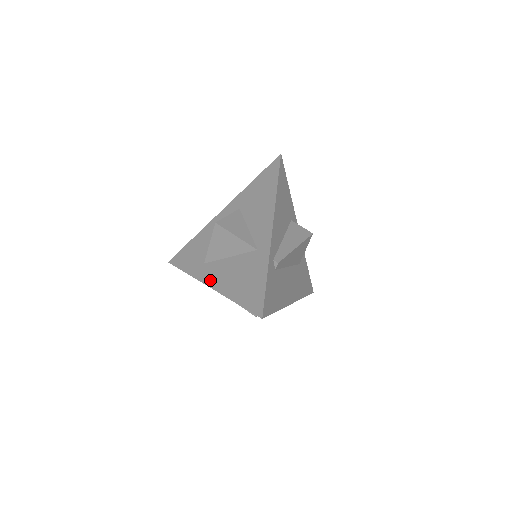
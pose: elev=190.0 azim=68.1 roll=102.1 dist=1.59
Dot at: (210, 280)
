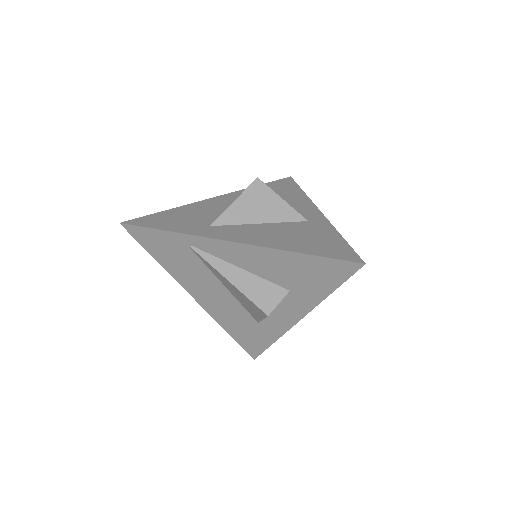
Dot at: (234, 237)
